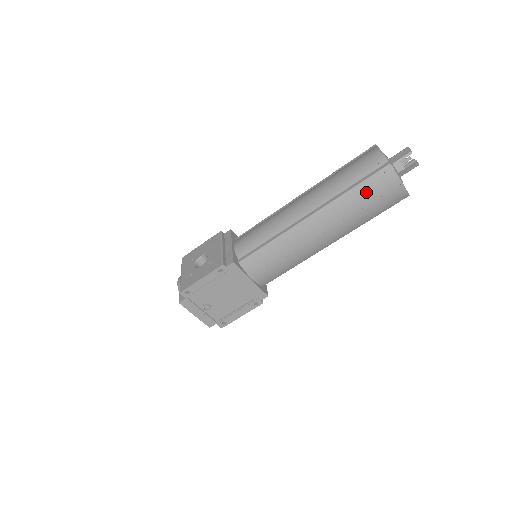
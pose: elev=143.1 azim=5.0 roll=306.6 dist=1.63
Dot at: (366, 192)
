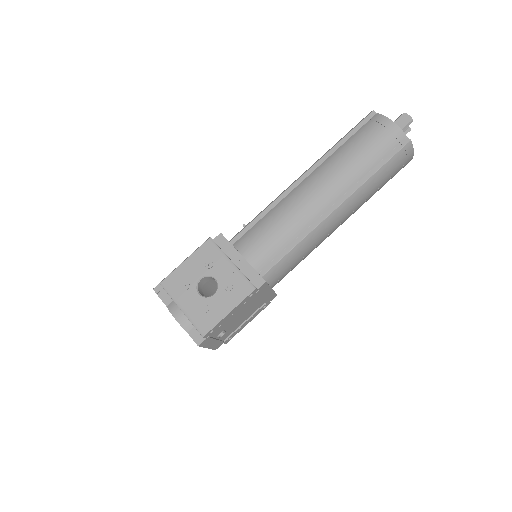
Dot at: (387, 172)
